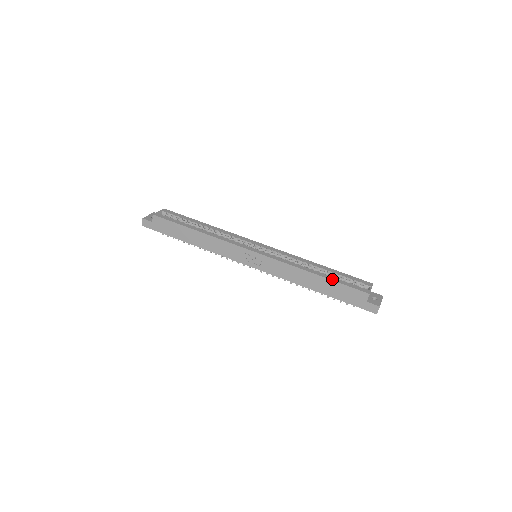
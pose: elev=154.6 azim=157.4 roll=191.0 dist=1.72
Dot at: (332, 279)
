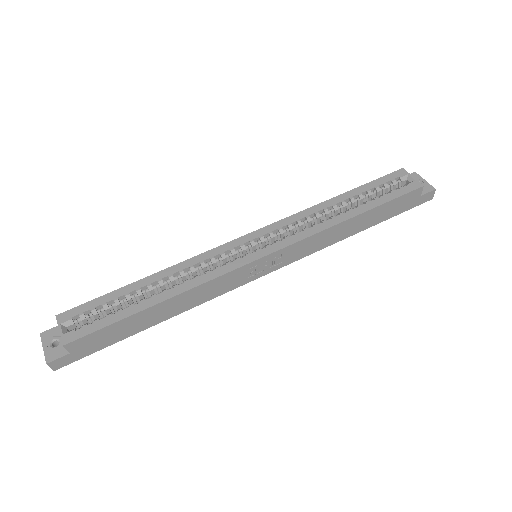
Dot at: (376, 205)
